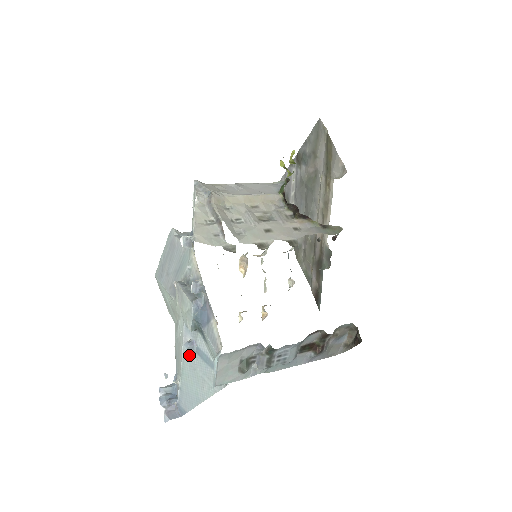
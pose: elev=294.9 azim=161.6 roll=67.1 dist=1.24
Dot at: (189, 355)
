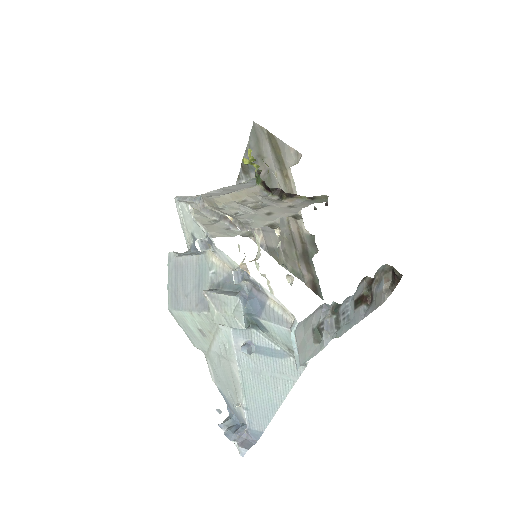
Dot at: (247, 362)
